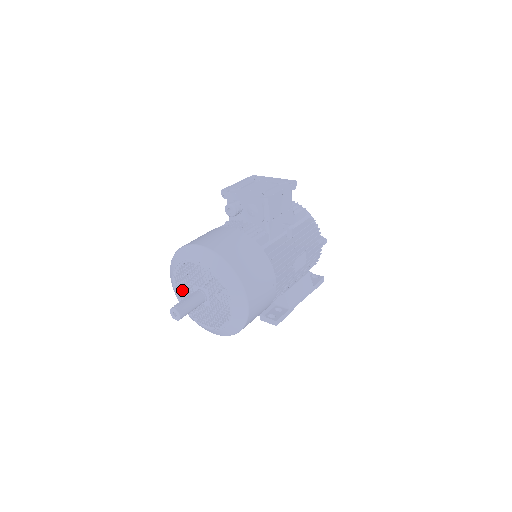
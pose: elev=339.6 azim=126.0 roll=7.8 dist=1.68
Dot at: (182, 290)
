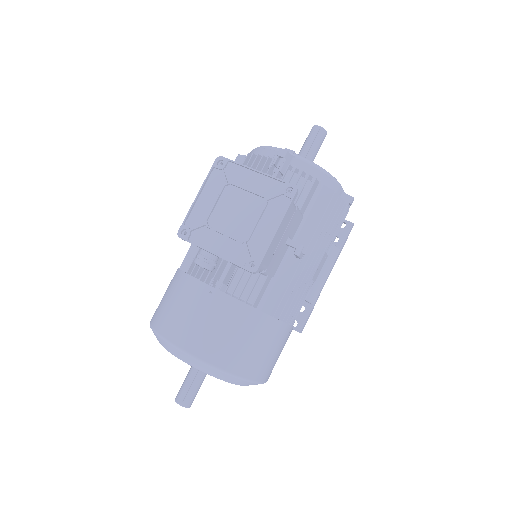
Dot at: occluded
